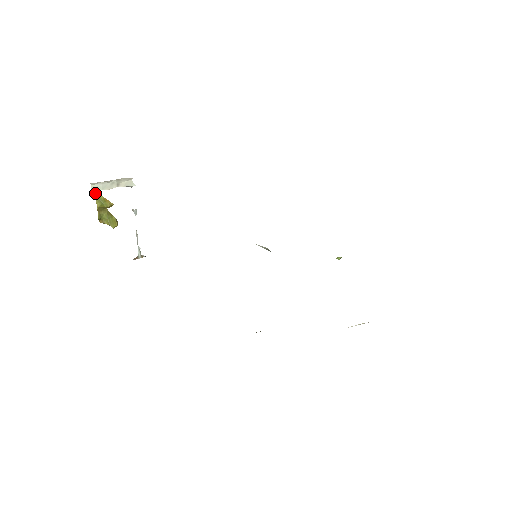
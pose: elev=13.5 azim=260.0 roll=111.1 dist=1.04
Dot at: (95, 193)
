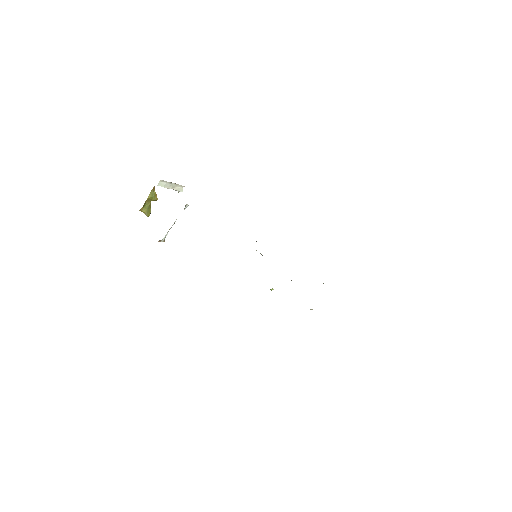
Dot at: (153, 188)
